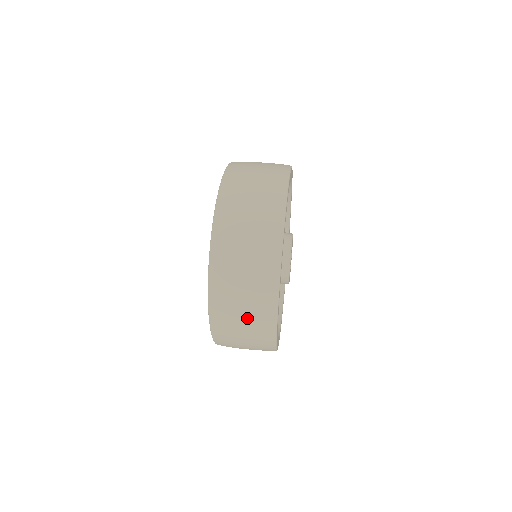
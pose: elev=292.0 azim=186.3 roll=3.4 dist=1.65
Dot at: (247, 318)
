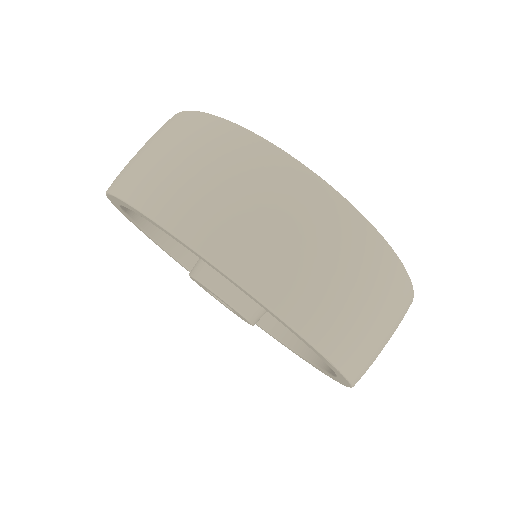
Dot at: (384, 319)
